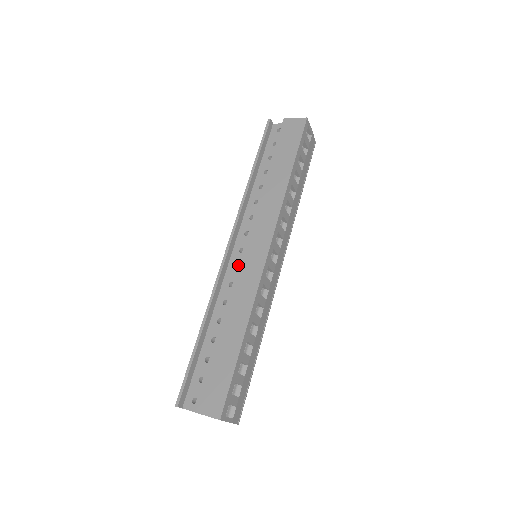
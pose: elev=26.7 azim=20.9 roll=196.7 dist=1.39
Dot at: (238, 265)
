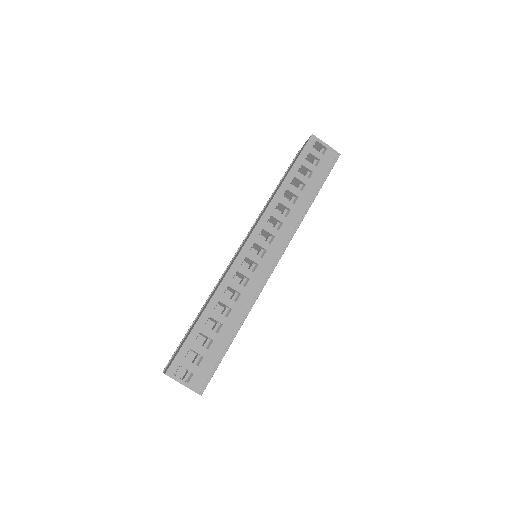
Dot at: (231, 262)
